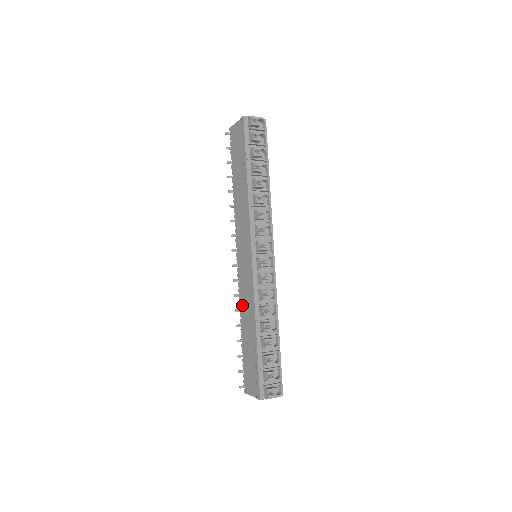
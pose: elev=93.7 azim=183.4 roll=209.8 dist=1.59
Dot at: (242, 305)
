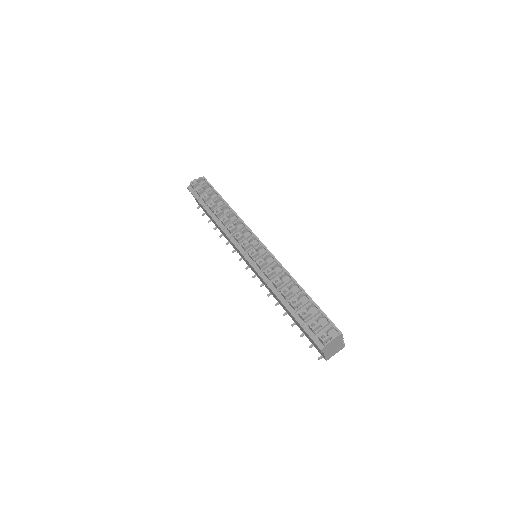
Dot at: (274, 297)
